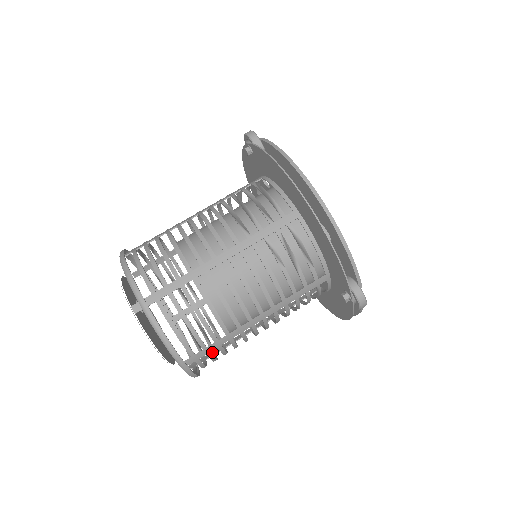
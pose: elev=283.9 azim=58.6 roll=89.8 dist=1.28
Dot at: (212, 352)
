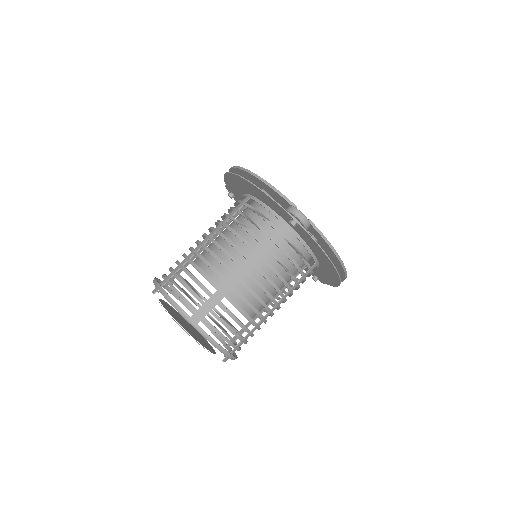
Dot at: (242, 341)
